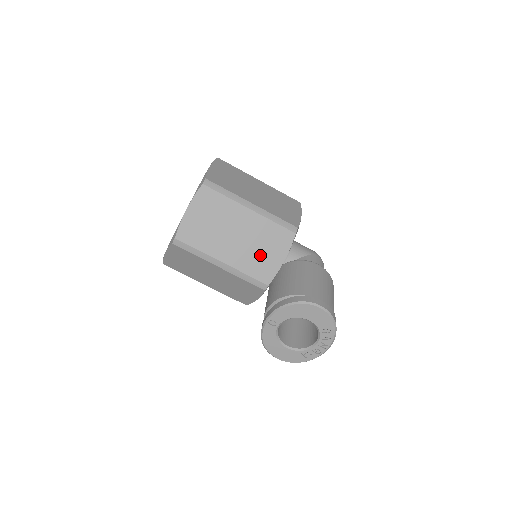
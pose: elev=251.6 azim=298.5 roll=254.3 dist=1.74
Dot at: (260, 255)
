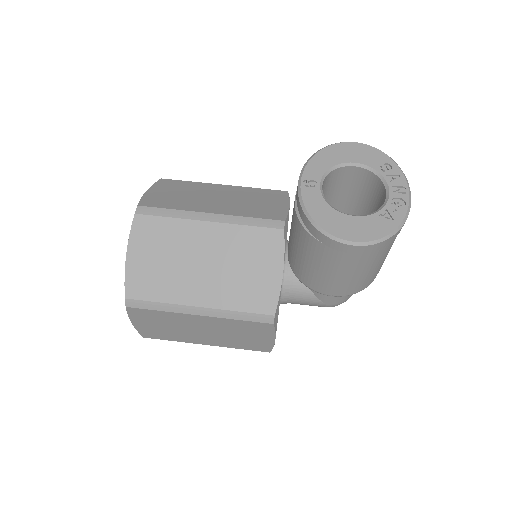
Dot at: (256, 205)
